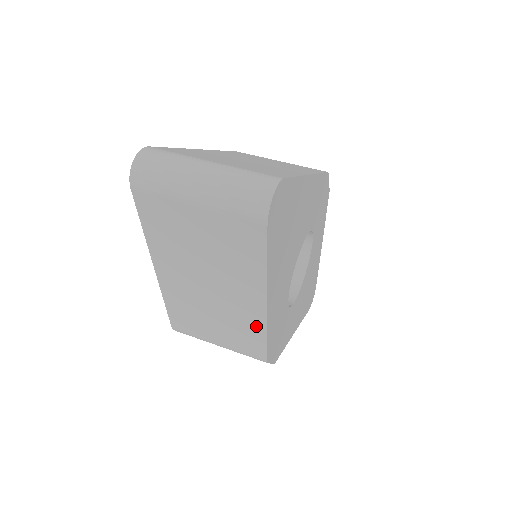
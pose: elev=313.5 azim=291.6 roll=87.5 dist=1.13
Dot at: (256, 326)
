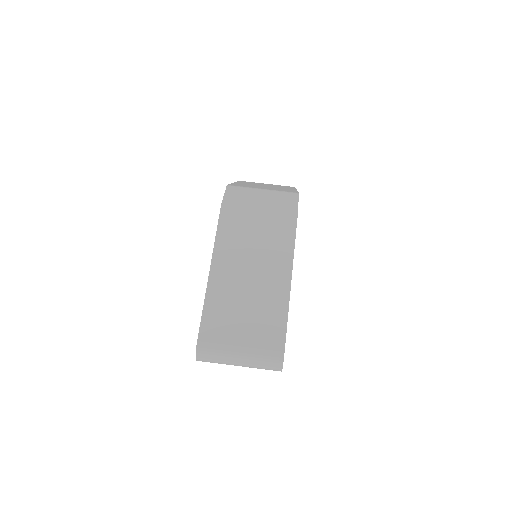
Dot at: occluded
